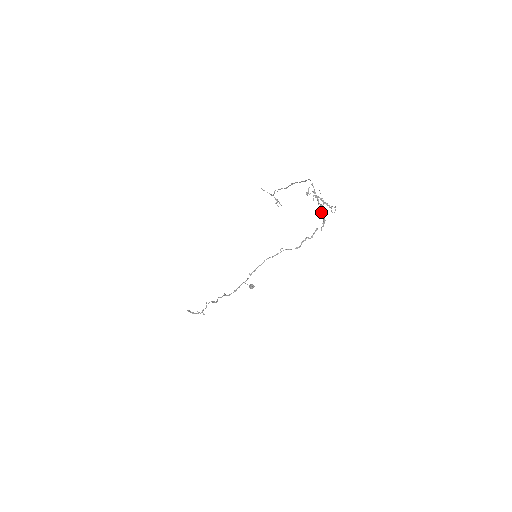
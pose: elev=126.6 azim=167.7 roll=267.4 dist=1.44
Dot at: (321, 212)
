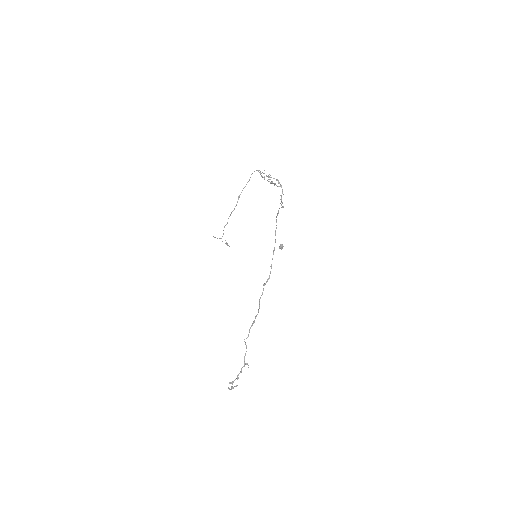
Dot at: occluded
